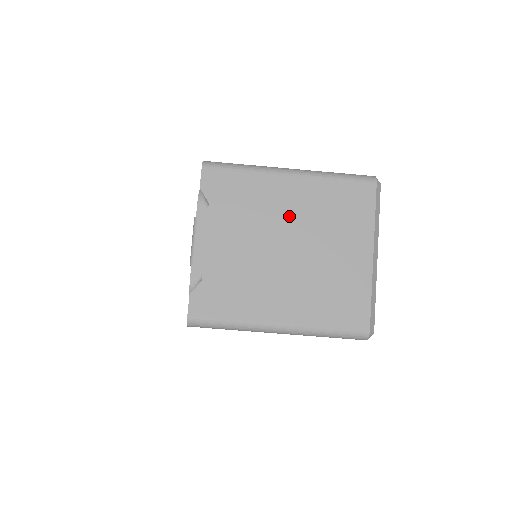
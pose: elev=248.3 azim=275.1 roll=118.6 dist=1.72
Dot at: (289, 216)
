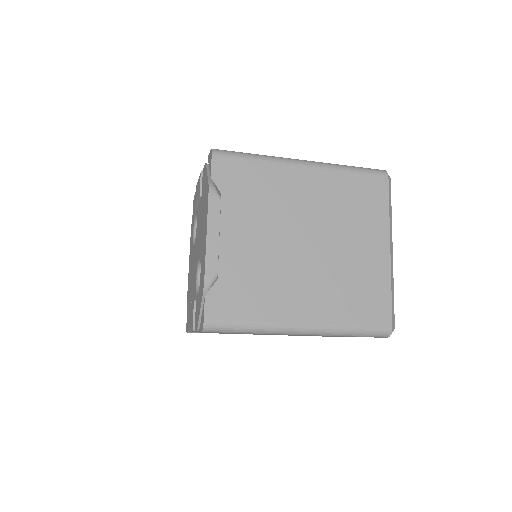
Dot at: occluded
